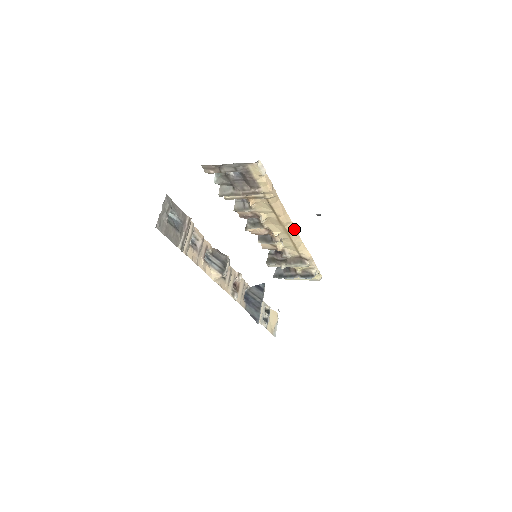
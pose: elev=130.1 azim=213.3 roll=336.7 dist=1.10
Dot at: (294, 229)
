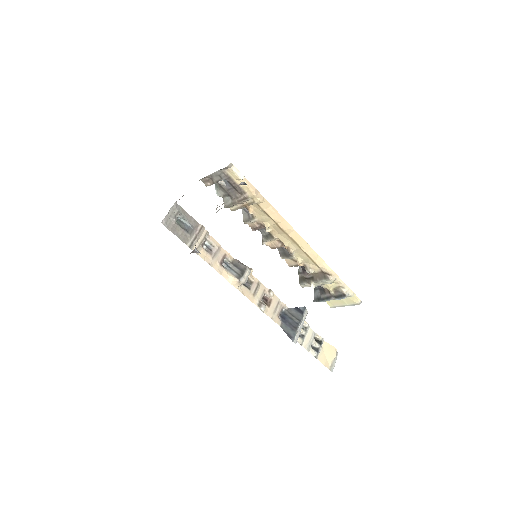
Dot at: (301, 239)
